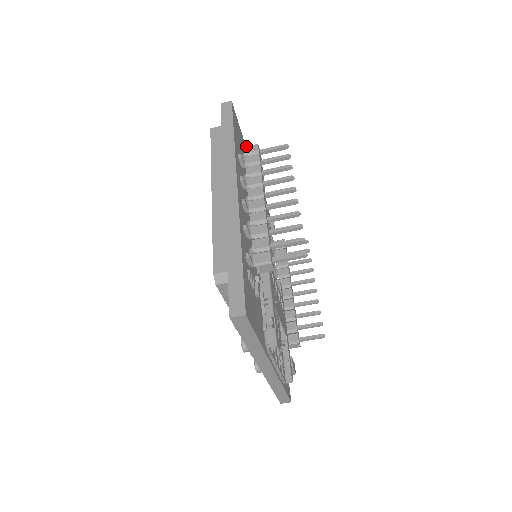
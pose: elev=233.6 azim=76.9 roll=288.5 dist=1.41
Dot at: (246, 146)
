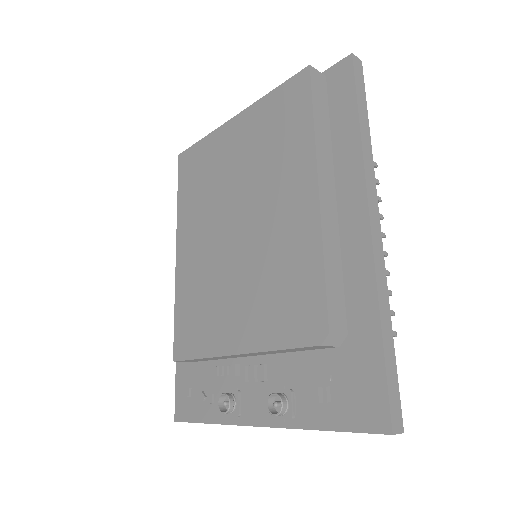
Dot at: occluded
